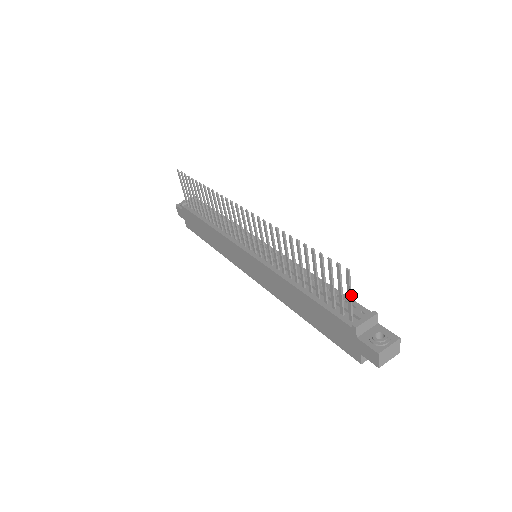
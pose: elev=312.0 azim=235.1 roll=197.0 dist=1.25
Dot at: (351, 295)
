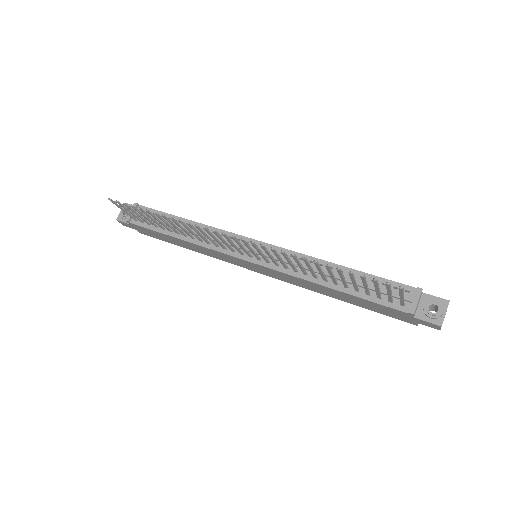
Dot at: occluded
